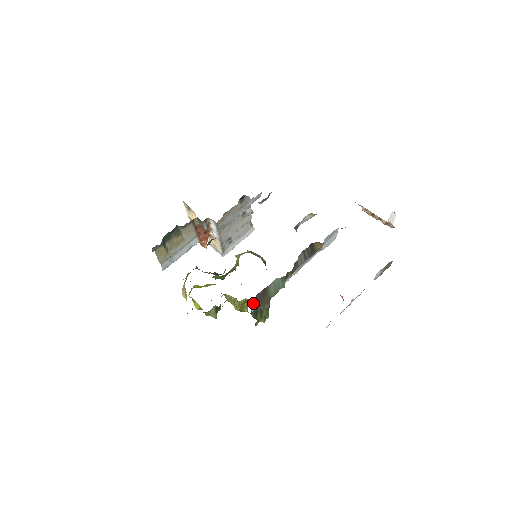
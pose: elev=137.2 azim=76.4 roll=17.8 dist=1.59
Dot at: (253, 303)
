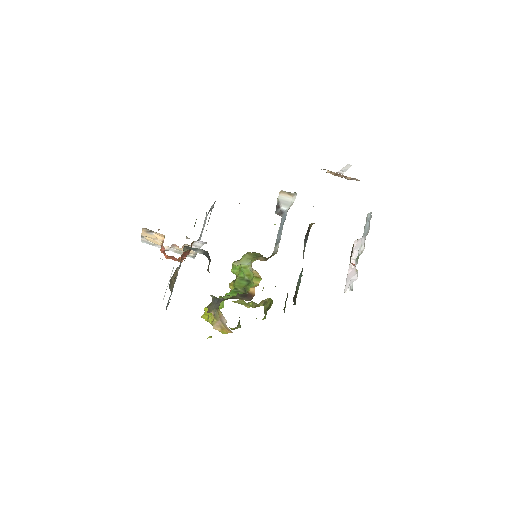
Dot at: occluded
